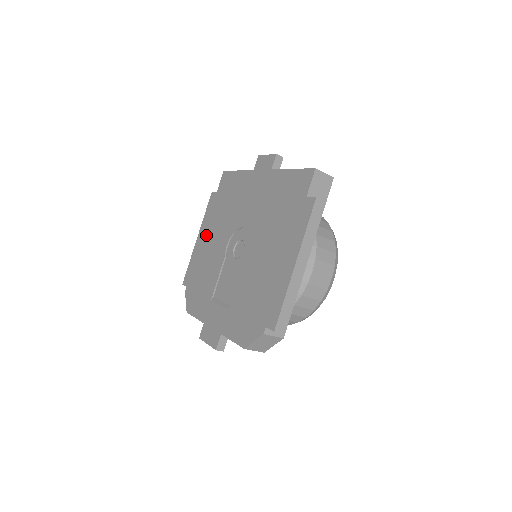
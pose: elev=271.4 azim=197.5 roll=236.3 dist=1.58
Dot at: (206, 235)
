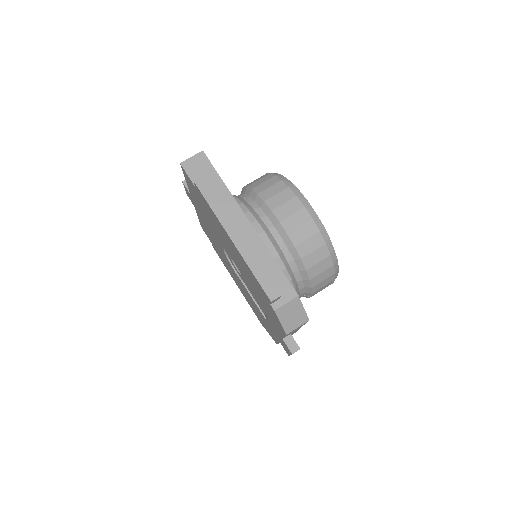
Dot at: occluded
